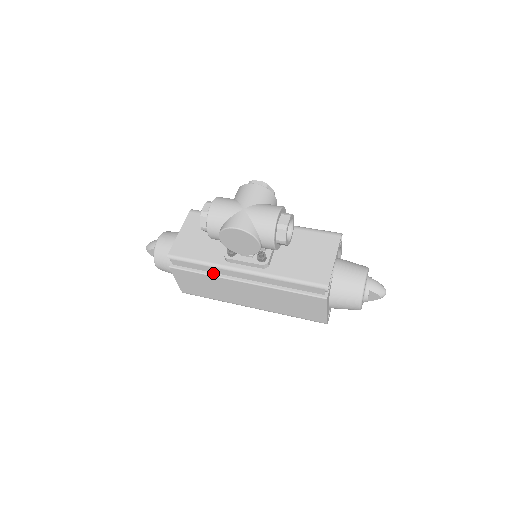
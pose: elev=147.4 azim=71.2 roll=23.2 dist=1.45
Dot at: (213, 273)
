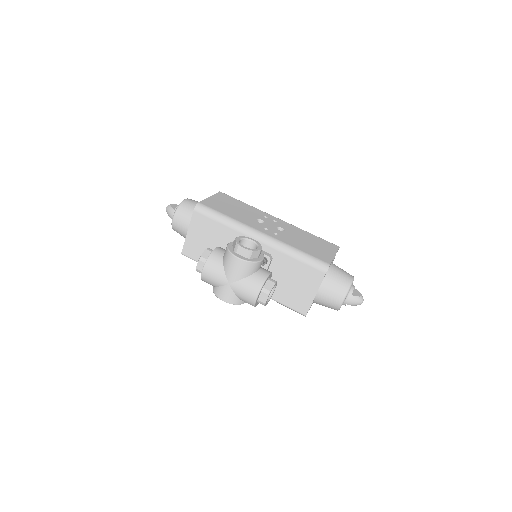
Dot at: occluded
